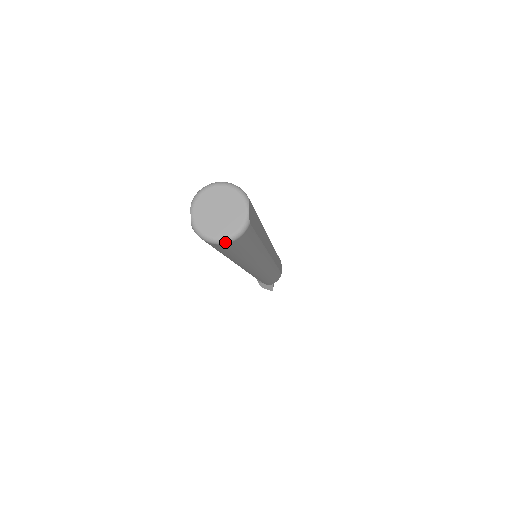
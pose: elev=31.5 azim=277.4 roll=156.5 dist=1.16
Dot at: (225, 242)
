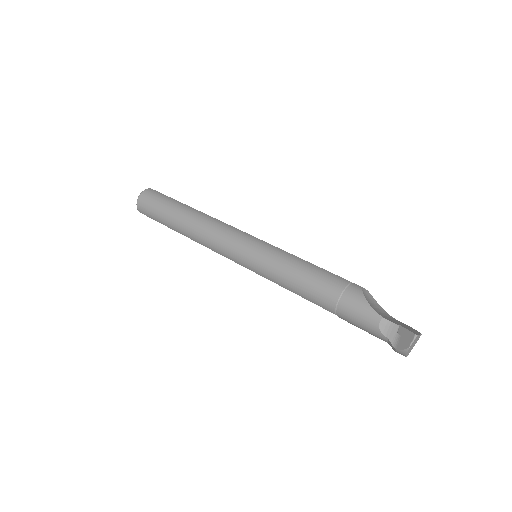
Dot at: (139, 195)
